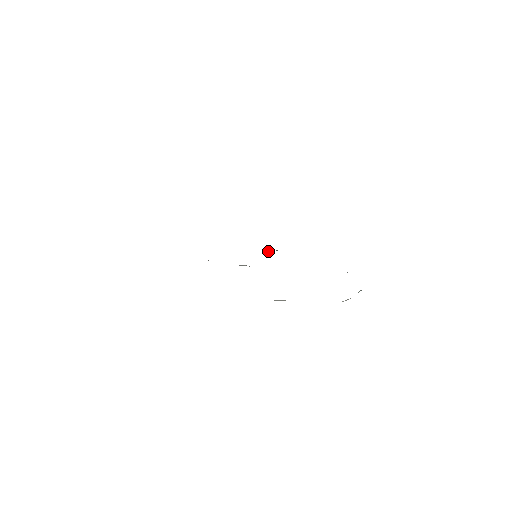
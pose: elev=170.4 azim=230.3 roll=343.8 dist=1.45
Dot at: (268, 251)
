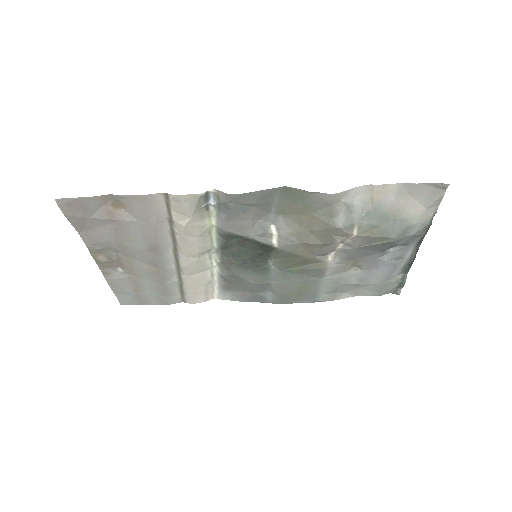
Dot at: (264, 263)
